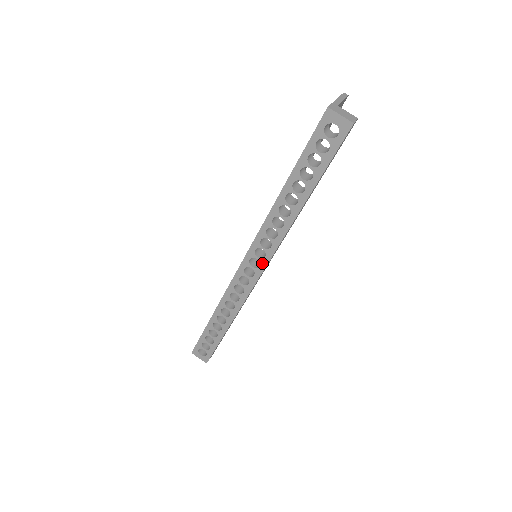
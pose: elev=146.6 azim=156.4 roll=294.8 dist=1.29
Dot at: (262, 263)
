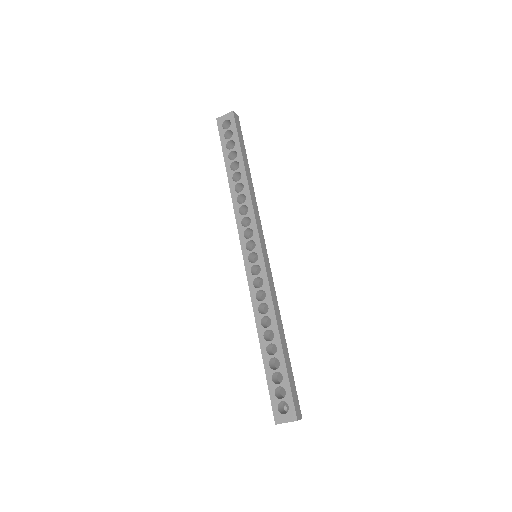
Dot at: (255, 239)
